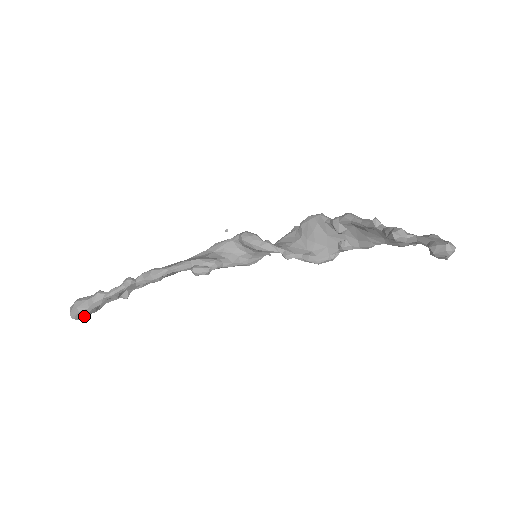
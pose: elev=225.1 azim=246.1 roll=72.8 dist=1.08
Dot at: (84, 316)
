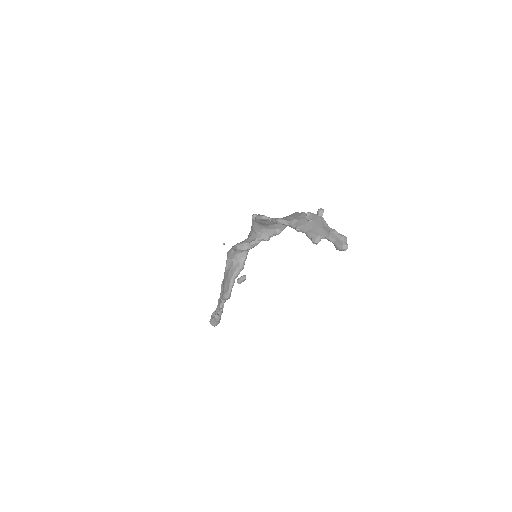
Dot at: occluded
